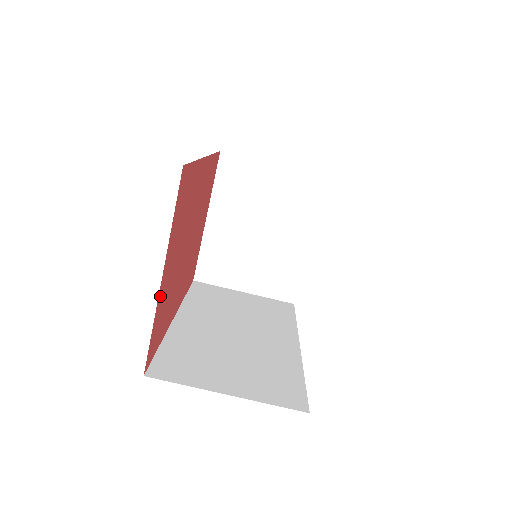
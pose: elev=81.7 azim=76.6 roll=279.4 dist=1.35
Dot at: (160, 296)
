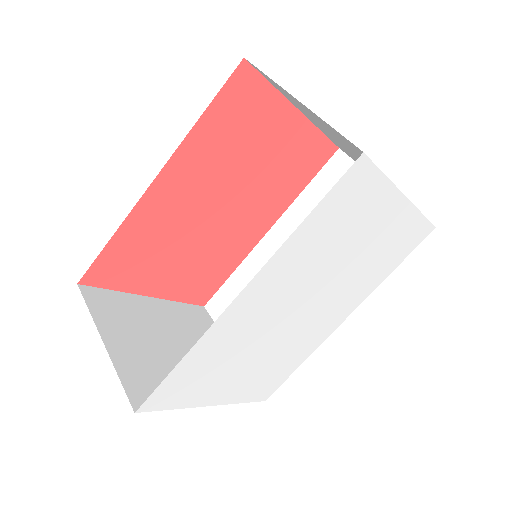
Dot at: (282, 108)
